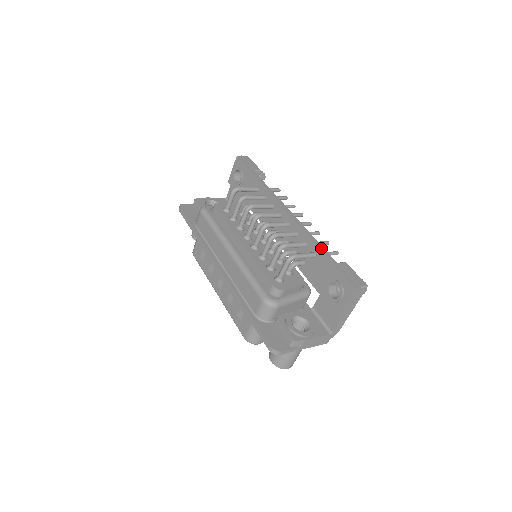
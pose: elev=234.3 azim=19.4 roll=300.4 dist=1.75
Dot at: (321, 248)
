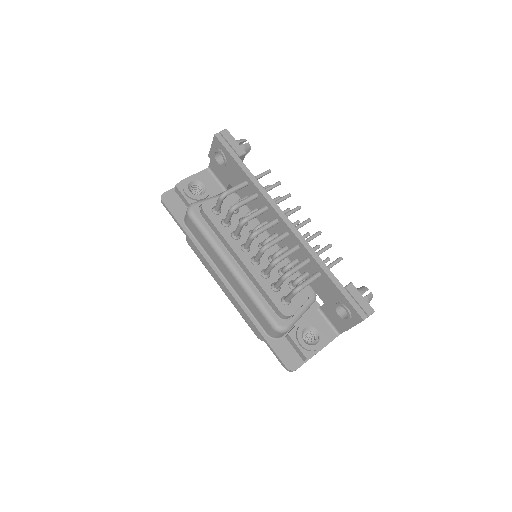
Dot at: (326, 270)
